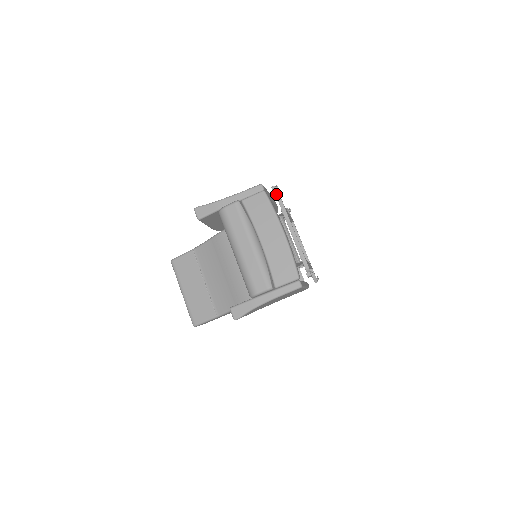
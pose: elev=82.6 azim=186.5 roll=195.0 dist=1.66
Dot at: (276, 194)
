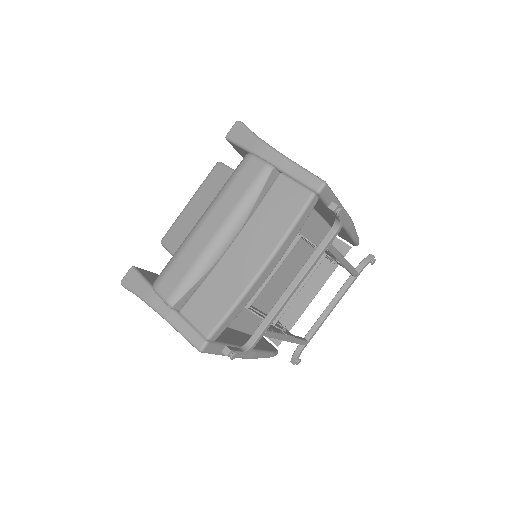
Dot at: (337, 219)
